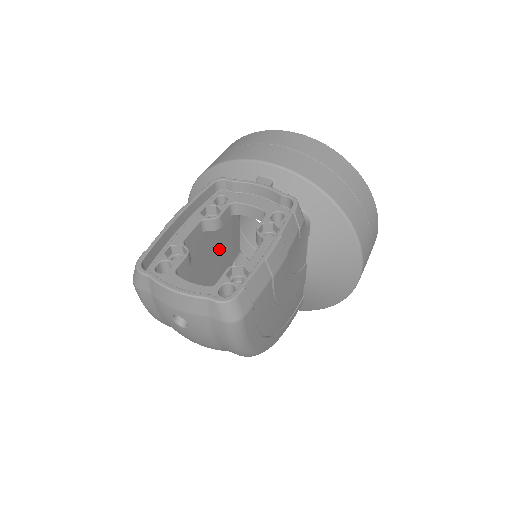
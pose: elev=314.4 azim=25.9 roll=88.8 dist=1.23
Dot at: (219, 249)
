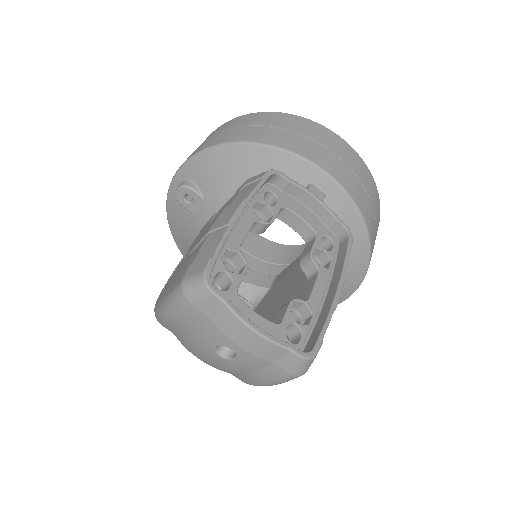
Dot at: occluded
